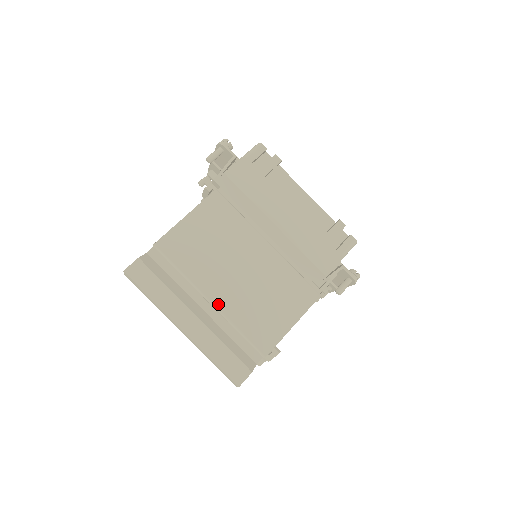
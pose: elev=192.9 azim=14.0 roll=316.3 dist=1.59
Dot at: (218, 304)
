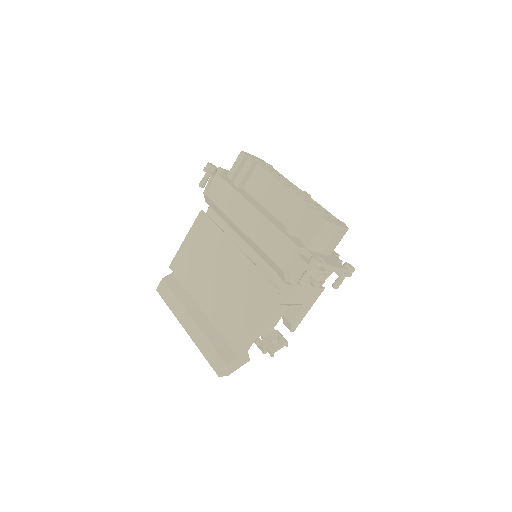
Dot at: (205, 308)
